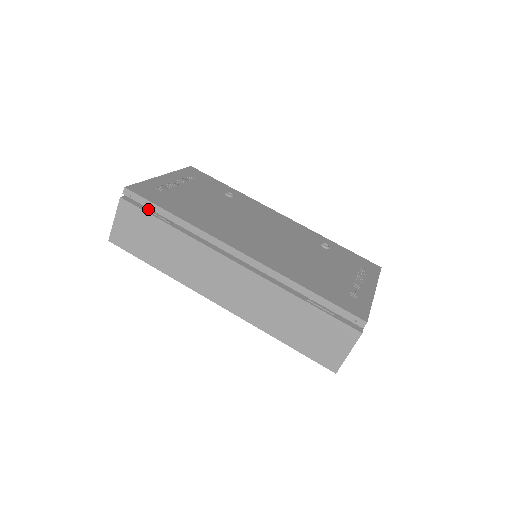
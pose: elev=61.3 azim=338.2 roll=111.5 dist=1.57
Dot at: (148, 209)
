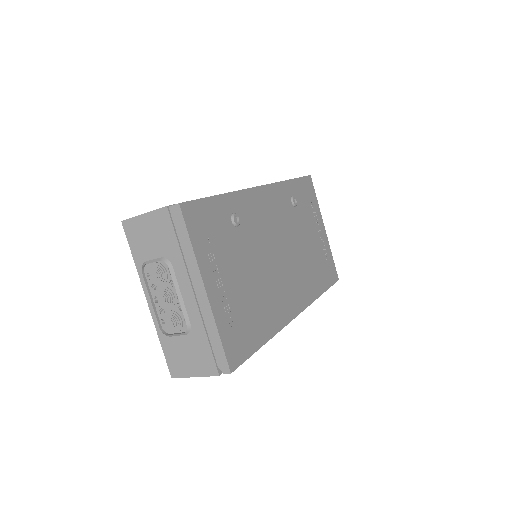
Dot at: occluded
